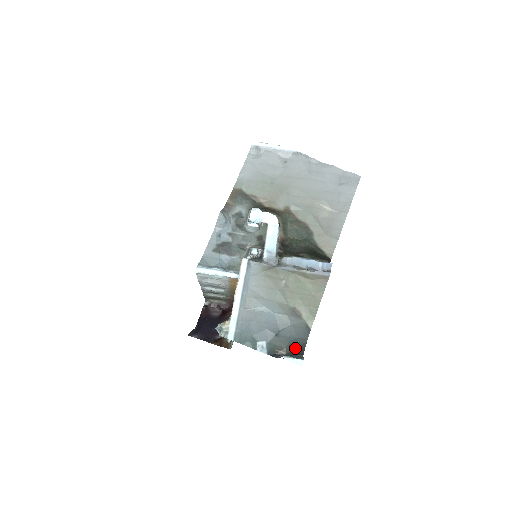
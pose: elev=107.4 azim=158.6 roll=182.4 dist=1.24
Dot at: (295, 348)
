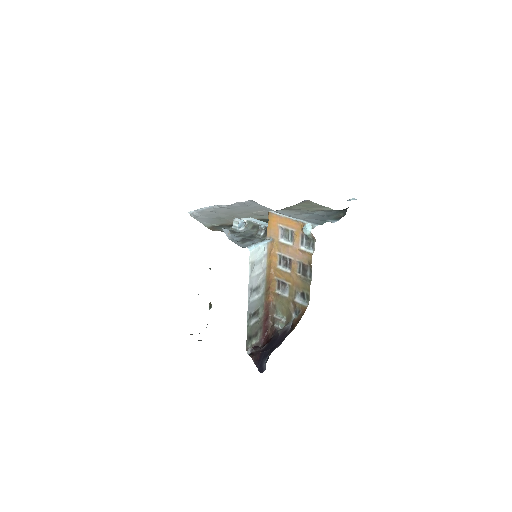
Dot at: (342, 211)
